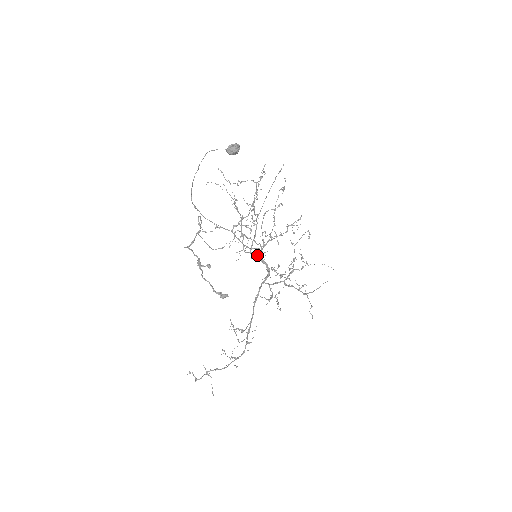
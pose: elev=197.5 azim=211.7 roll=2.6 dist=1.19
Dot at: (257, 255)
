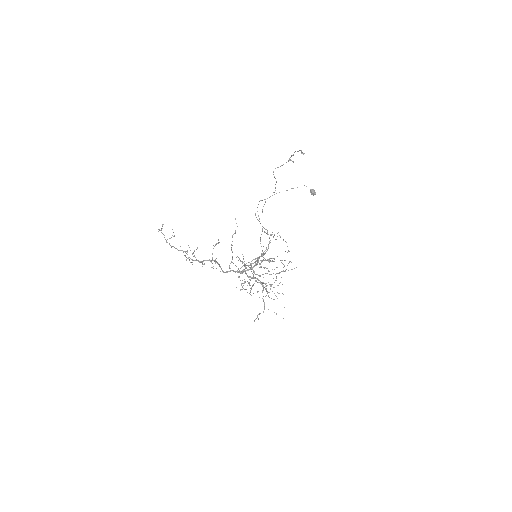
Dot at: (250, 265)
